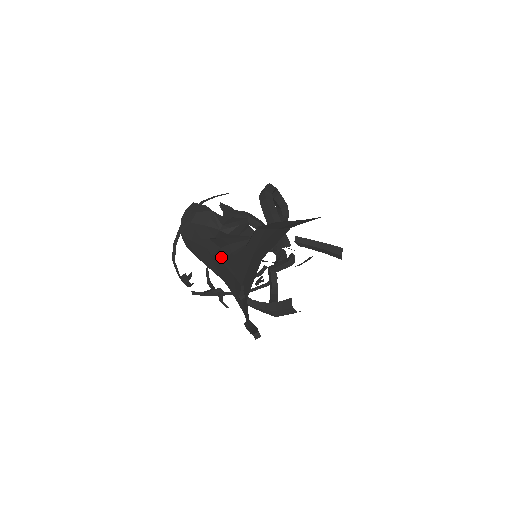
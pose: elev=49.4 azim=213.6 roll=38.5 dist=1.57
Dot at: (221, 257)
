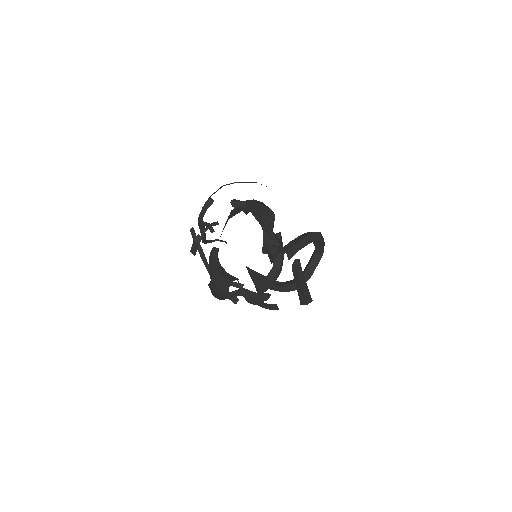
Dot at: occluded
